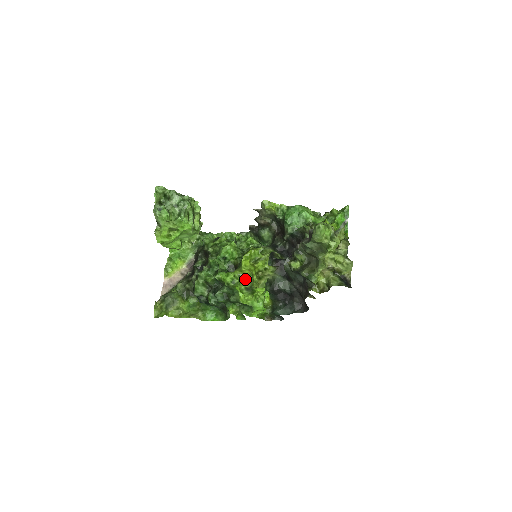
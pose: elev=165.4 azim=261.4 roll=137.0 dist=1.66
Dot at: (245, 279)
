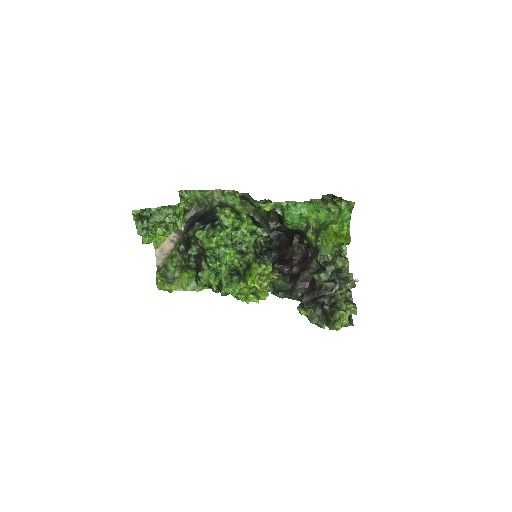
Dot at: (250, 288)
